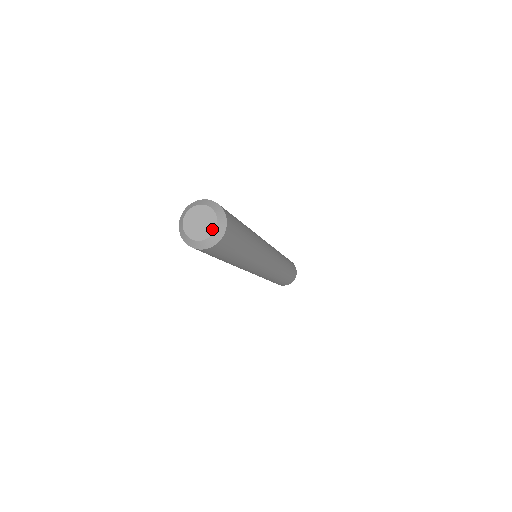
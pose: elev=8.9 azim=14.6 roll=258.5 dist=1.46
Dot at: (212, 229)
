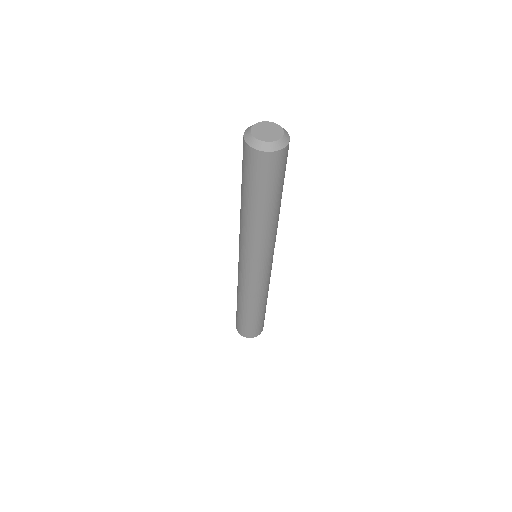
Dot at: (280, 135)
